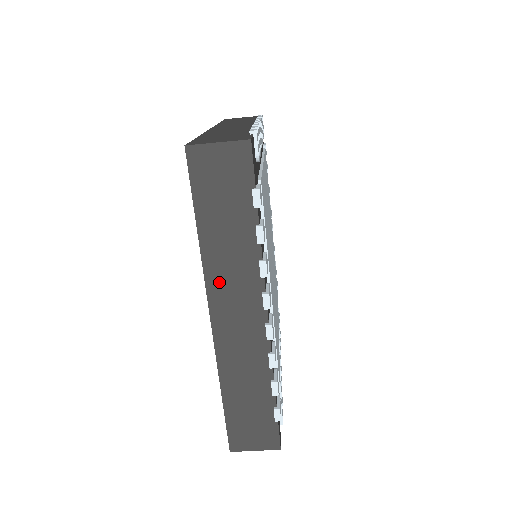
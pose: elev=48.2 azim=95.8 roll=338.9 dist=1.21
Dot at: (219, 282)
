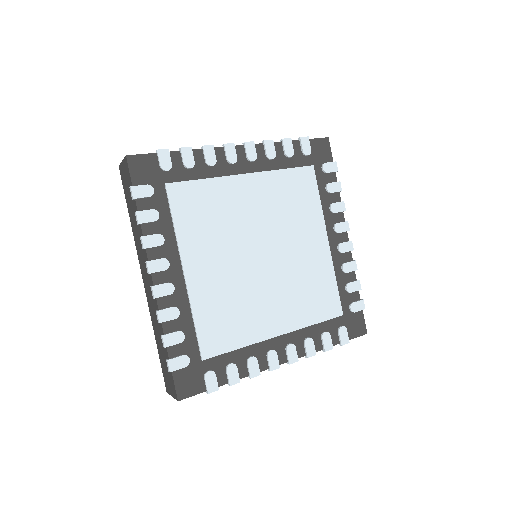
Dot at: occluded
